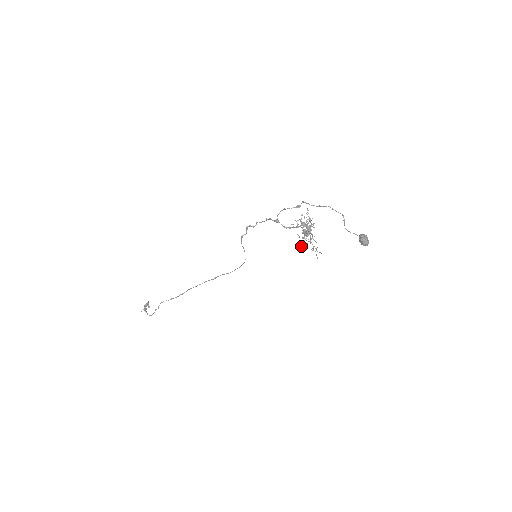
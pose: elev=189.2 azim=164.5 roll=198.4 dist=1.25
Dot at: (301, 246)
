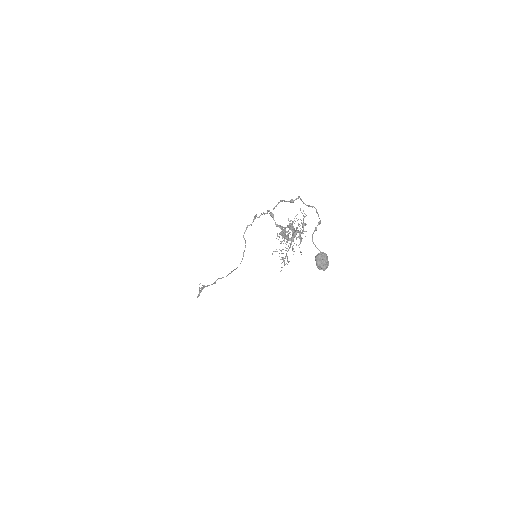
Dot at: occluded
